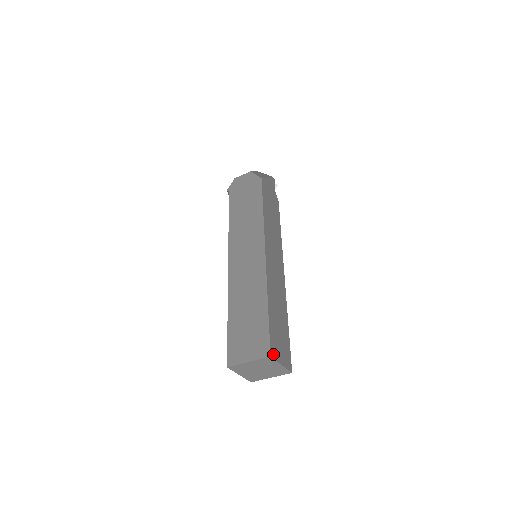
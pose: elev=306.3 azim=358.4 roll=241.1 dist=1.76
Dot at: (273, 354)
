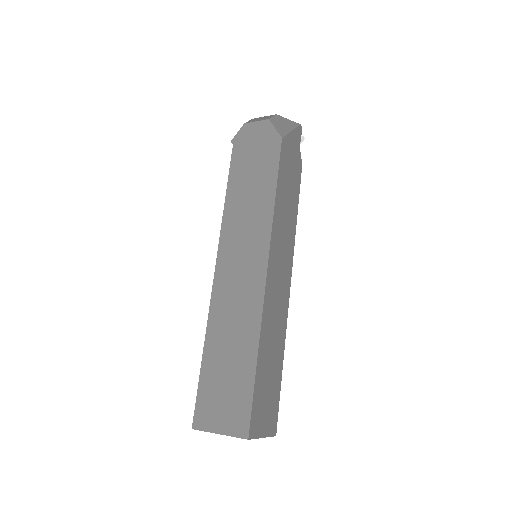
Dot at: (253, 432)
